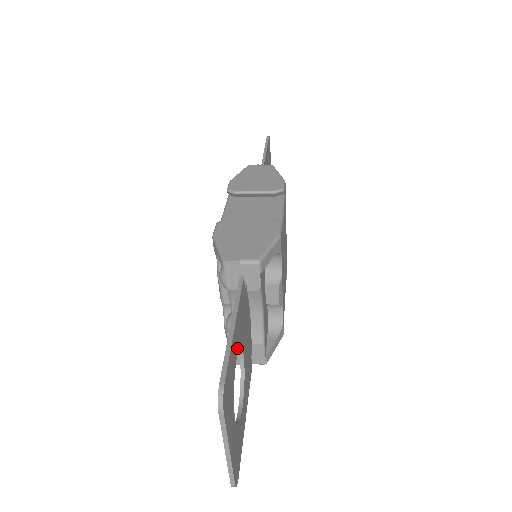
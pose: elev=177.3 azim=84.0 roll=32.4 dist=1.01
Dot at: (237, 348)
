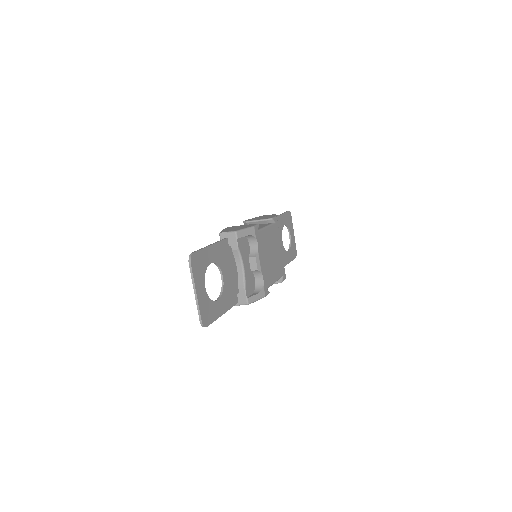
Dot at: (213, 260)
